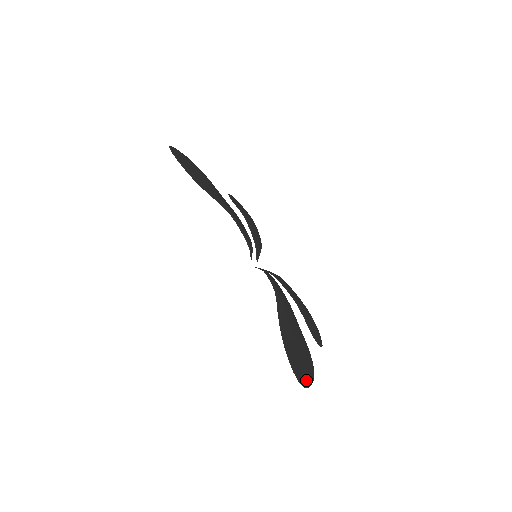
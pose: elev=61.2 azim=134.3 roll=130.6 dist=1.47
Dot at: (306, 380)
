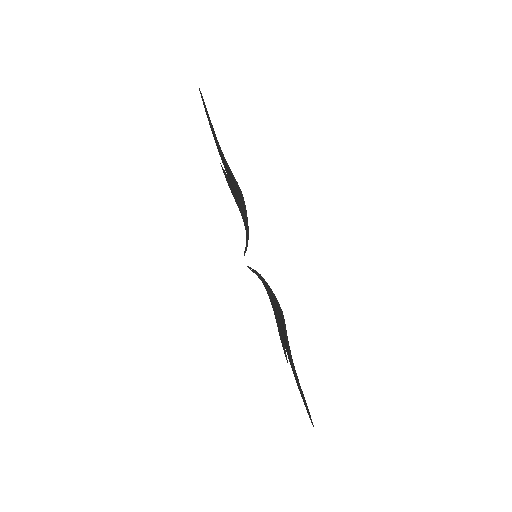
Dot at: occluded
